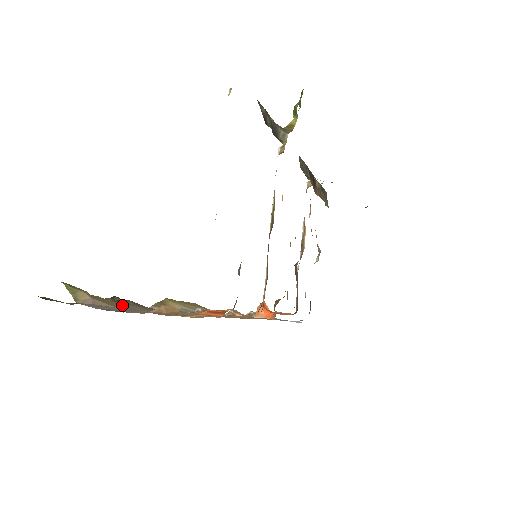
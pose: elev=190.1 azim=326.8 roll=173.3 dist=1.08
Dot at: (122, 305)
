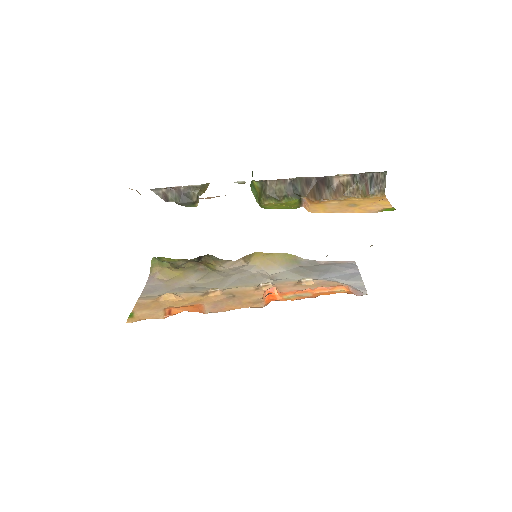
Dot at: (180, 275)
